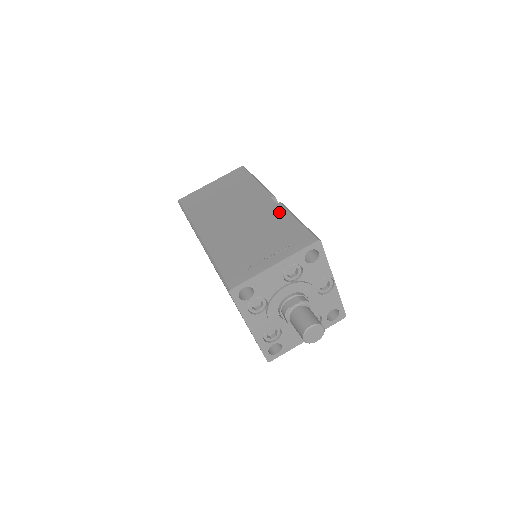
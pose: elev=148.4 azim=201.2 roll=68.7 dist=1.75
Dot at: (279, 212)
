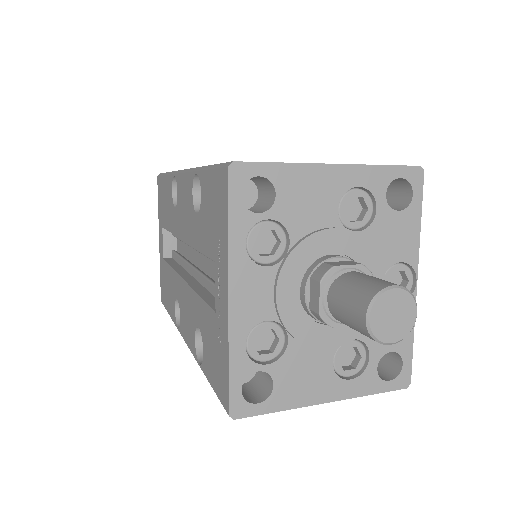
Dot at: occluded
